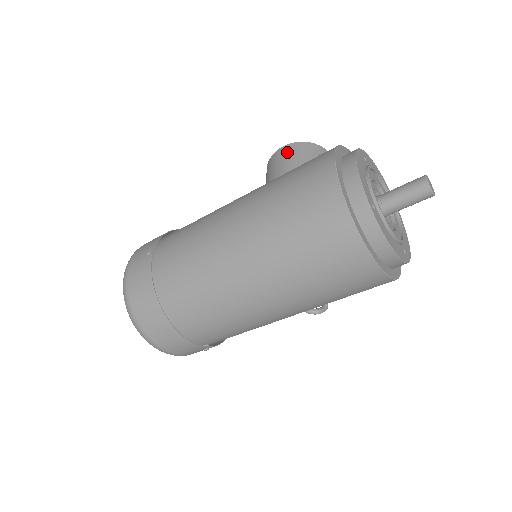
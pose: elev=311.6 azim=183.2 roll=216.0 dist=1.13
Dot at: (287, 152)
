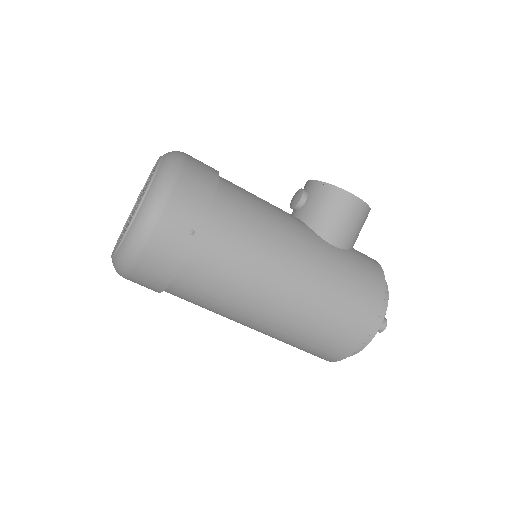
Dot at: (355, 211)
